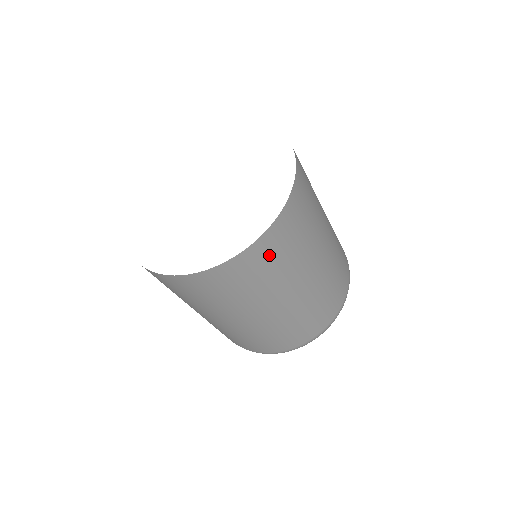
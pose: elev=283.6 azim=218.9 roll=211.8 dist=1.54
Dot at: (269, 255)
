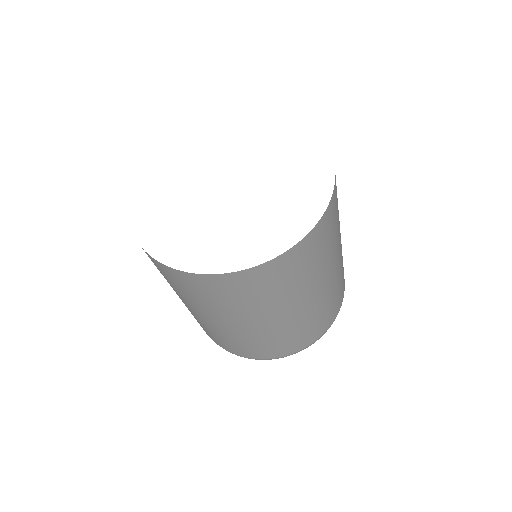
Dot at: (323, 237)
